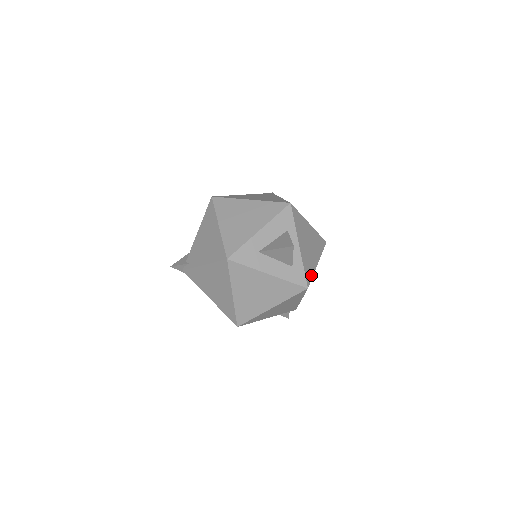
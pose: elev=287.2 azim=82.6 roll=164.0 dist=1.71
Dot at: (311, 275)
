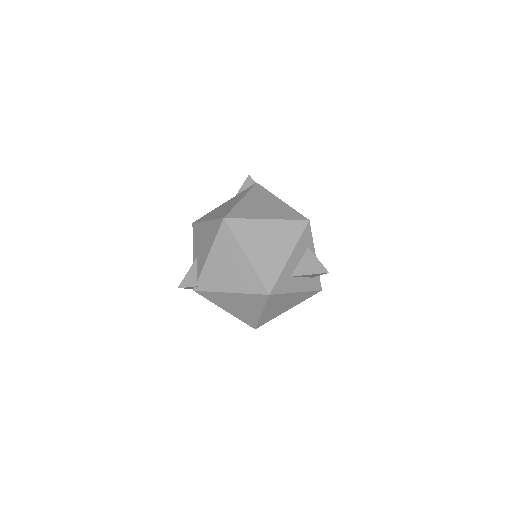
Dot at: occluded
